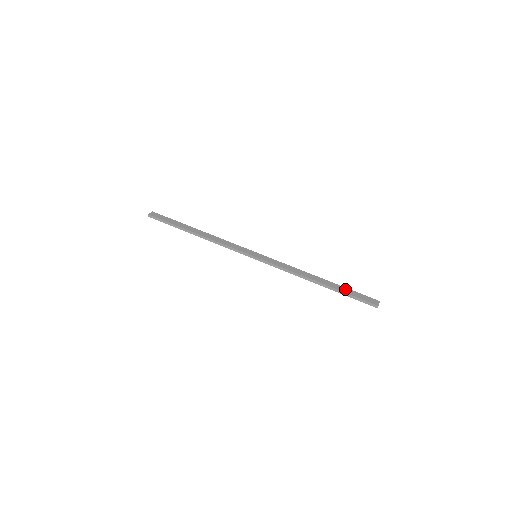
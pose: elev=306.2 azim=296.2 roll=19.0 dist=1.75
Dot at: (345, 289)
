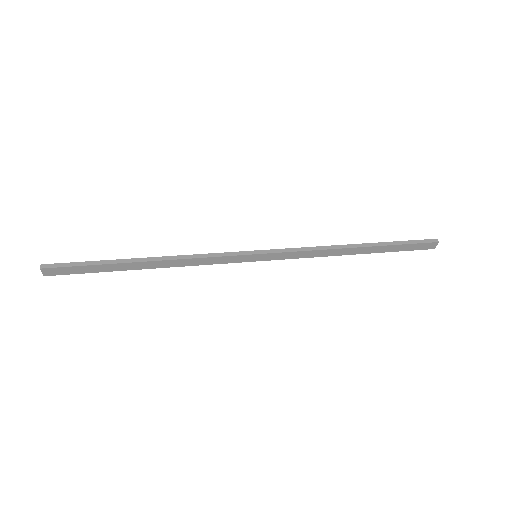
Dot at: occluded
